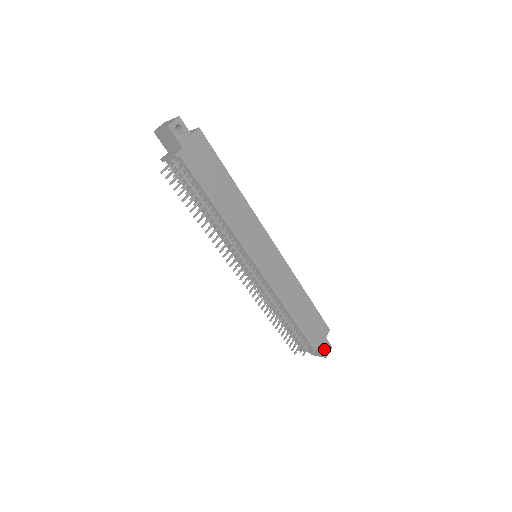
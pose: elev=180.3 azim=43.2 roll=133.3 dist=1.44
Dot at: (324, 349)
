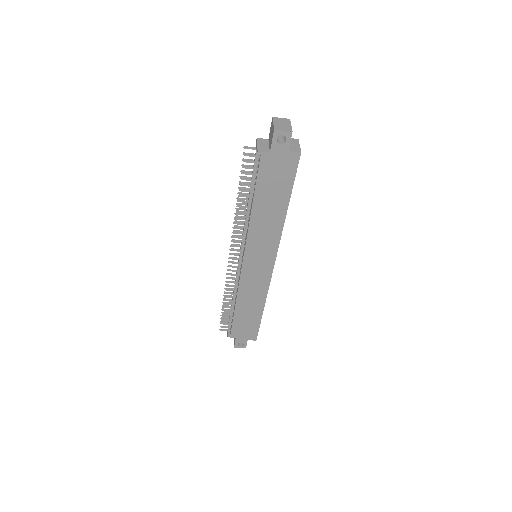
Dot at: occluded
